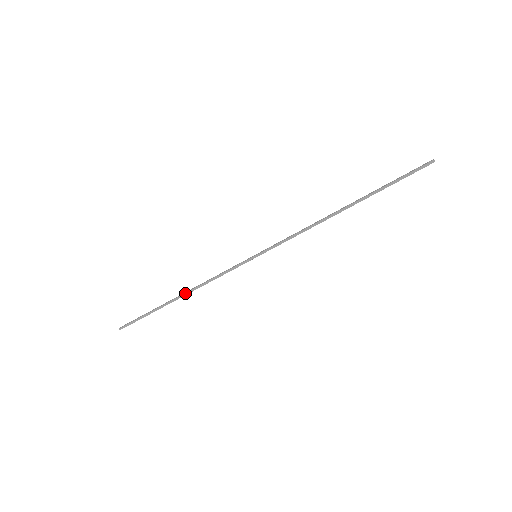
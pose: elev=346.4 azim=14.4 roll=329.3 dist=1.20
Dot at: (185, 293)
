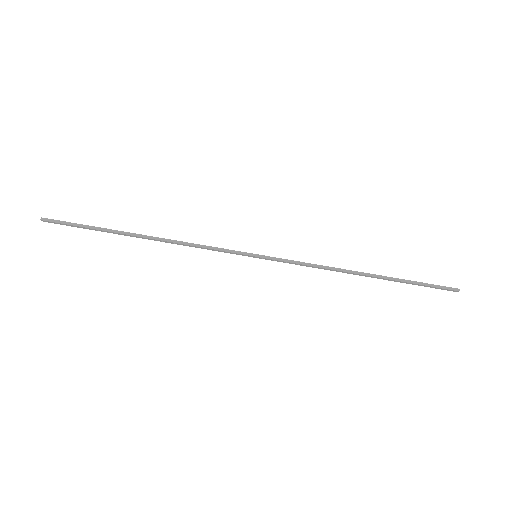
Dot at: (155, 237)
